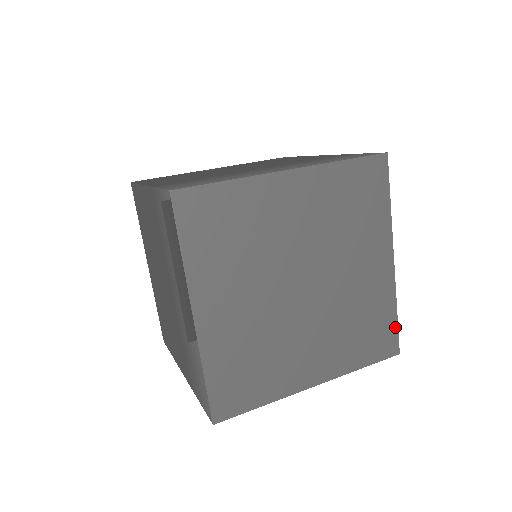
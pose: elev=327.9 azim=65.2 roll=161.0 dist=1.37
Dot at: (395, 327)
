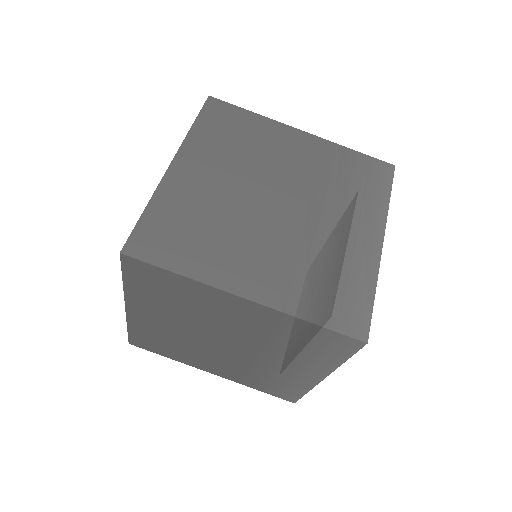
Dot at: occluded
